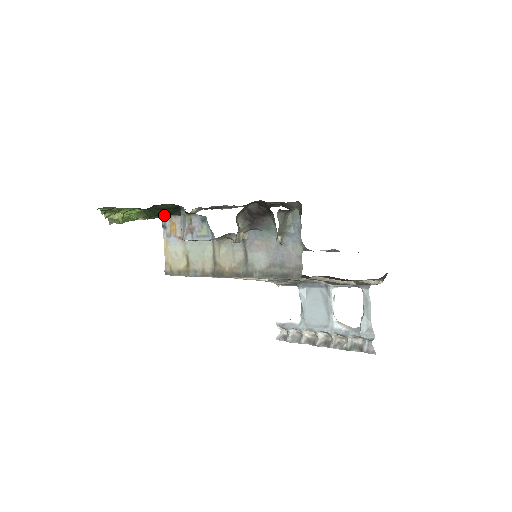
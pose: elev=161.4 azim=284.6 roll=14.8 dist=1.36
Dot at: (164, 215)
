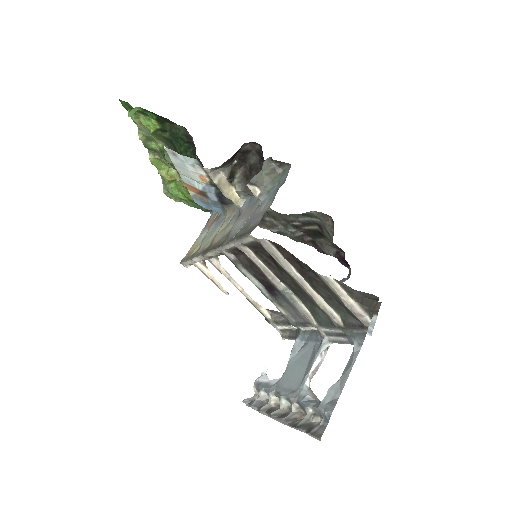
Dot at: occluded
